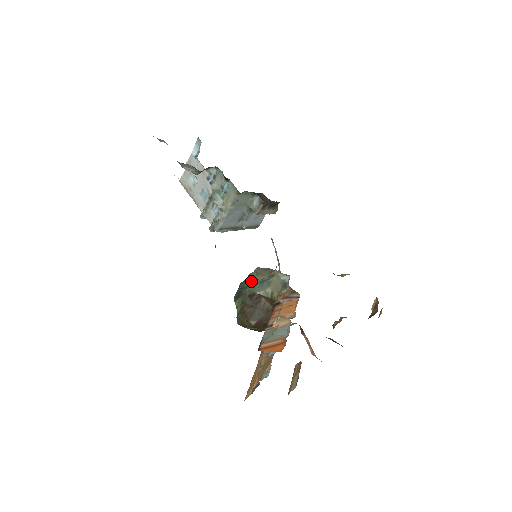
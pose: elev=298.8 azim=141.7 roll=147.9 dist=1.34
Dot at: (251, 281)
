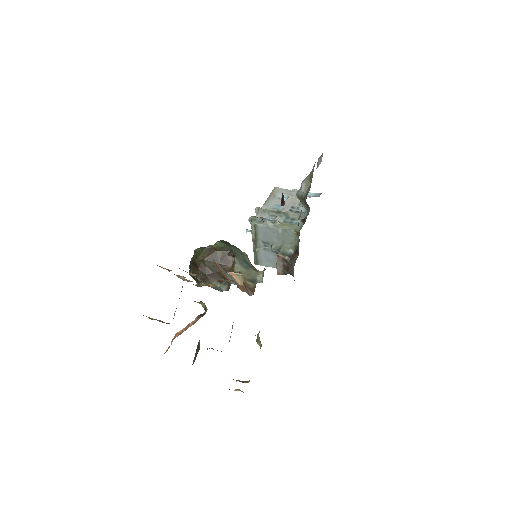
Dot at: (243, 252)
